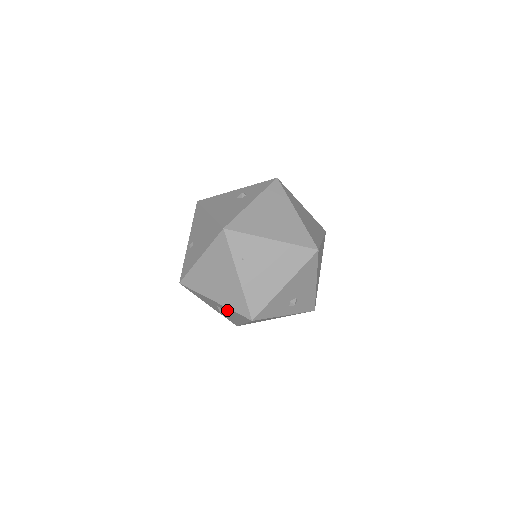
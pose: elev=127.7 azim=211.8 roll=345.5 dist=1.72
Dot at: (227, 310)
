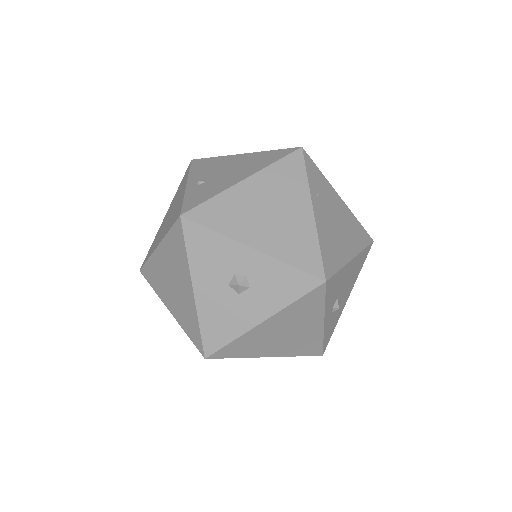
Dot at: (263, 274)
